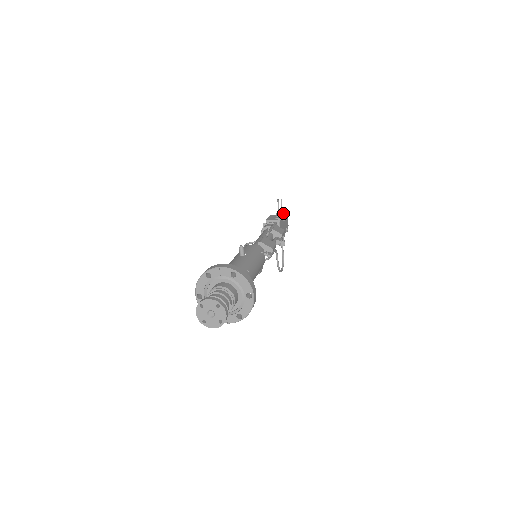
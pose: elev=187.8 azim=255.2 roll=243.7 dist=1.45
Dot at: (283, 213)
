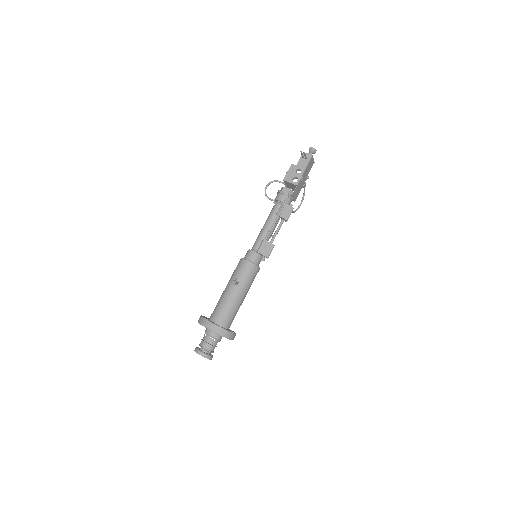
Dot at: (306, 161)
